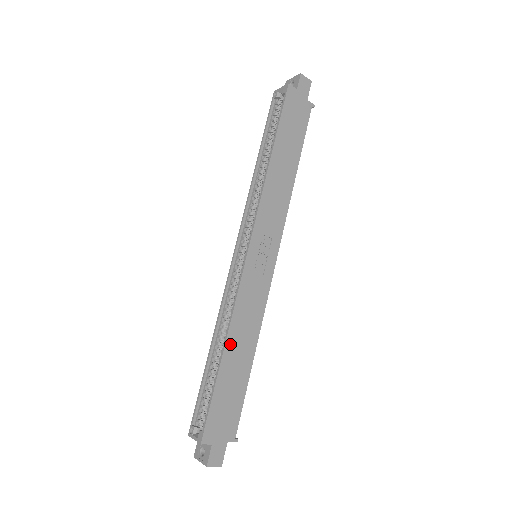
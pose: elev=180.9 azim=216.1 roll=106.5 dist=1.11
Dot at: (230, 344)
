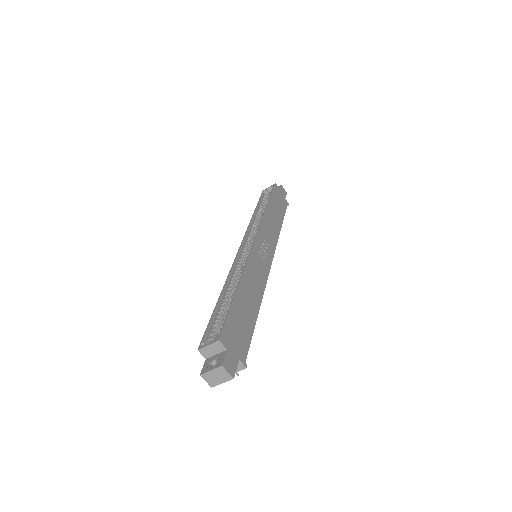
Dot at: (243, 285)
